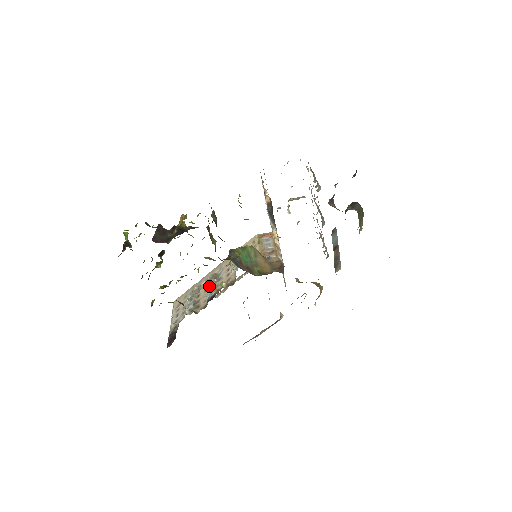
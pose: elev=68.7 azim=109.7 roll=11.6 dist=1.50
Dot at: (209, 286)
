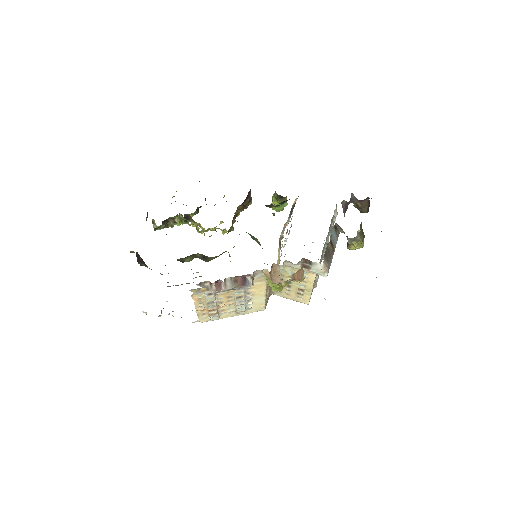
Dot at: occluded
